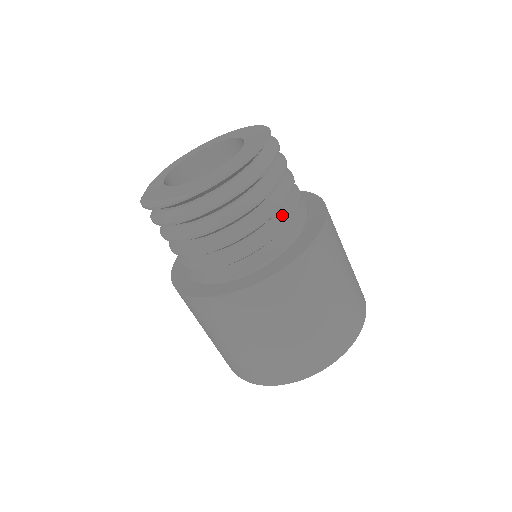
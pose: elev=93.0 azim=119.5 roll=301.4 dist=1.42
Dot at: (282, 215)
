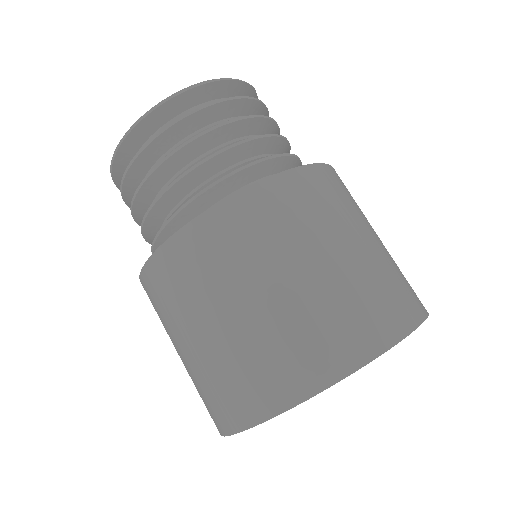
Dot at: occluded
